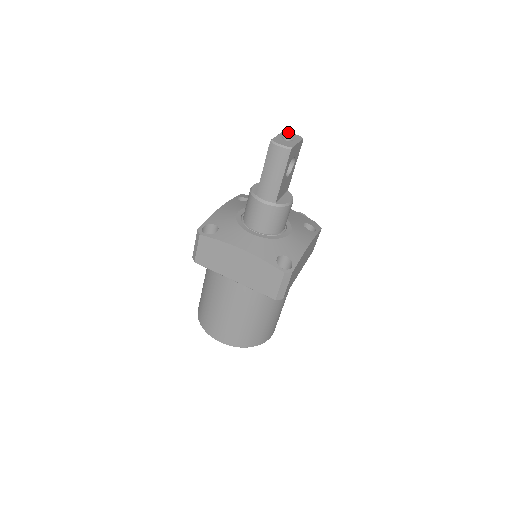
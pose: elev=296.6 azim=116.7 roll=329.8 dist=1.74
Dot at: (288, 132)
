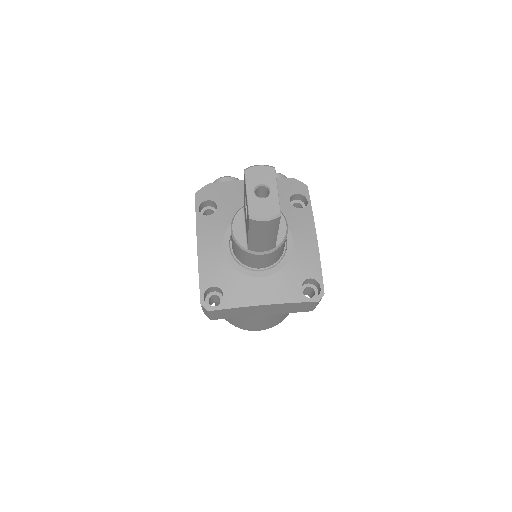
Dot at: (251, 169)
